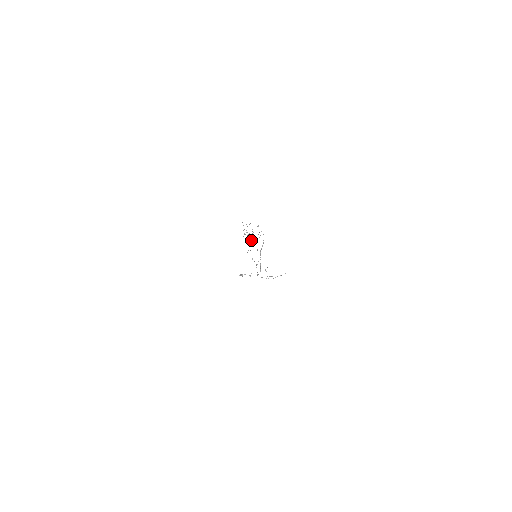
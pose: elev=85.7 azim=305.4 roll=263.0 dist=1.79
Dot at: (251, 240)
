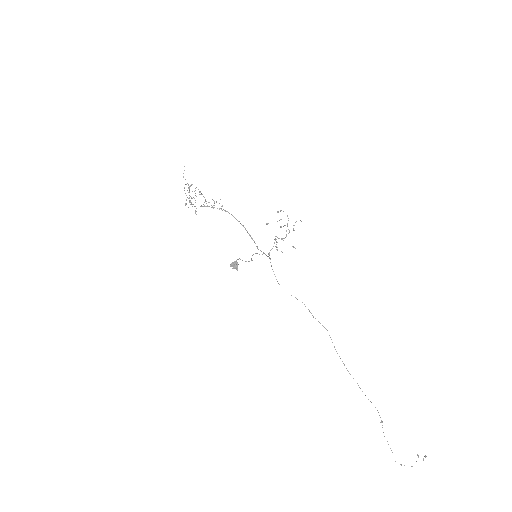
Dot at: occluded
